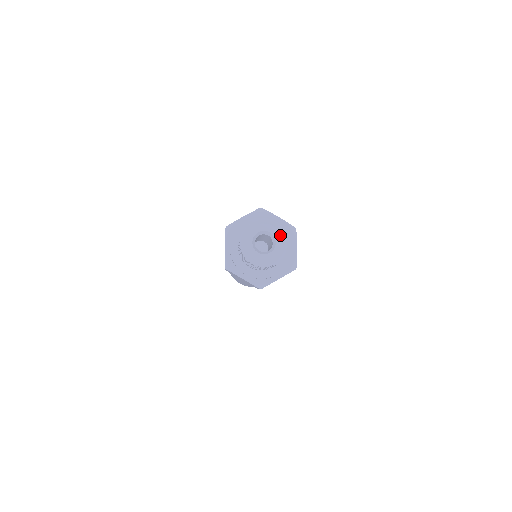
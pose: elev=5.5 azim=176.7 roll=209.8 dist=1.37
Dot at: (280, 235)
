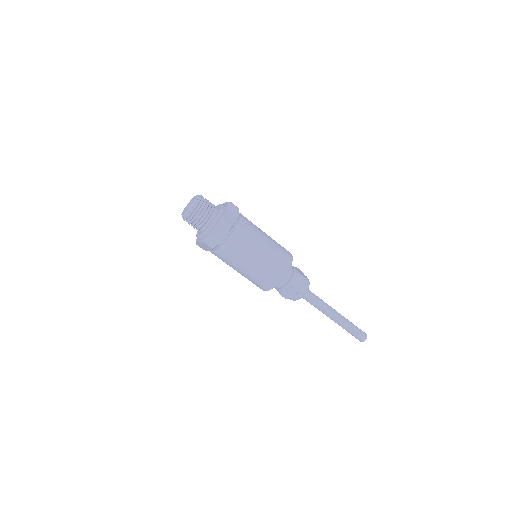
Dot at: (193, 198)
